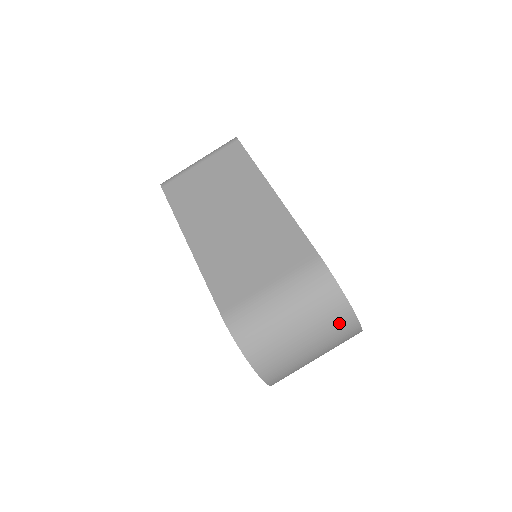
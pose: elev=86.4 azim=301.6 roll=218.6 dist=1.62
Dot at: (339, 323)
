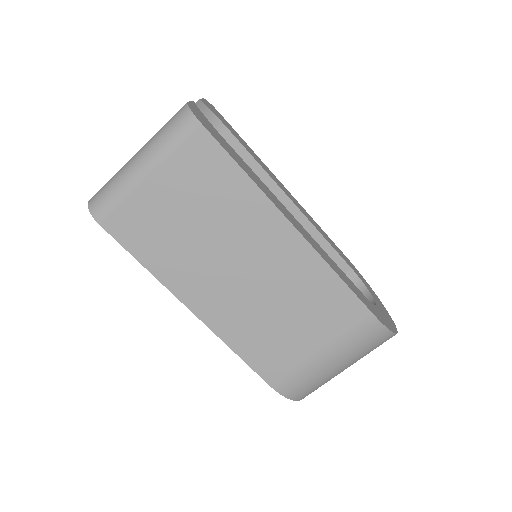
Dot at: occluded
